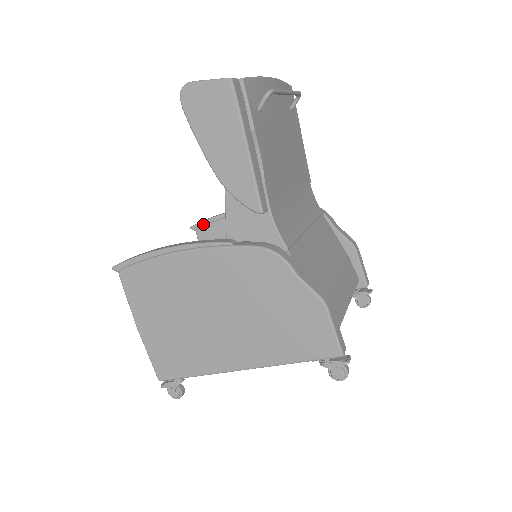
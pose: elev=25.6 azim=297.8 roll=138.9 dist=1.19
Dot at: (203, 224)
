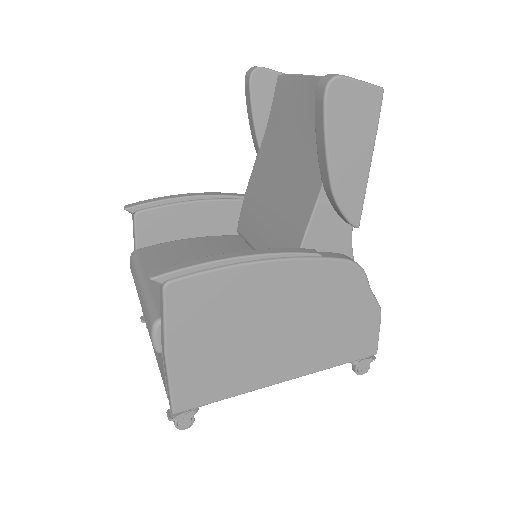
Dot at: (147, 206)
